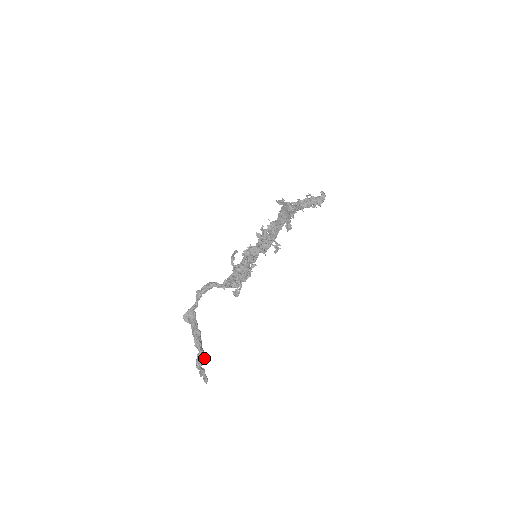
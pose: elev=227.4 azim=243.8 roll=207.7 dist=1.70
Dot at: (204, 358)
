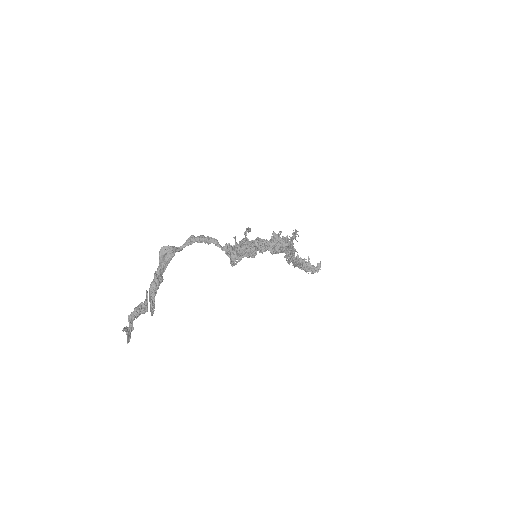
Dot at: (153, 306)
